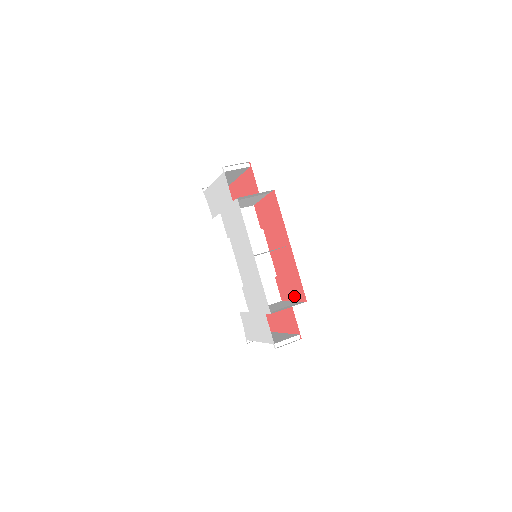
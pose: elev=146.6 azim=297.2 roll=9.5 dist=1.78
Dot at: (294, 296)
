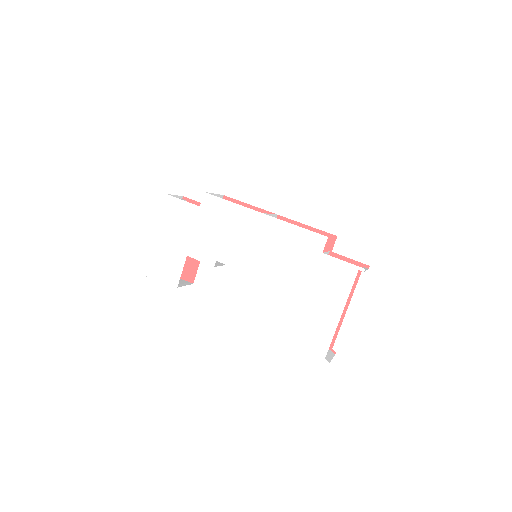
Dot at: occluded
